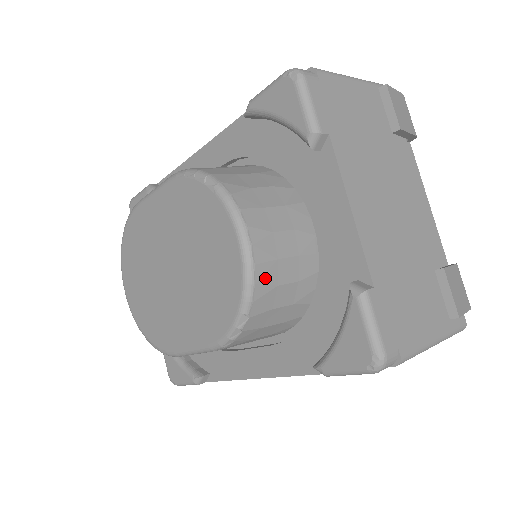
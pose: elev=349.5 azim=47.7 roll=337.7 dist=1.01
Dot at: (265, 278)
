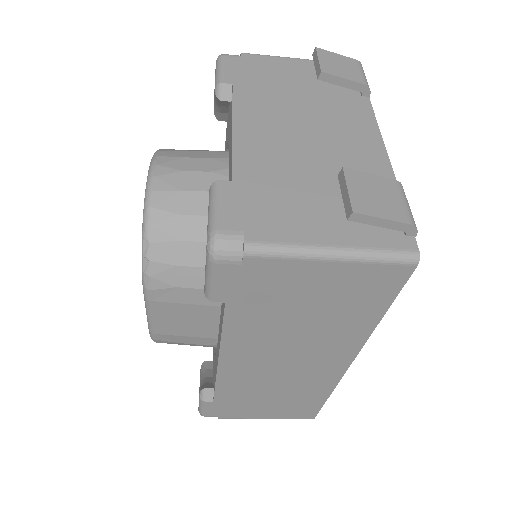
Dot at: (164, 204)
